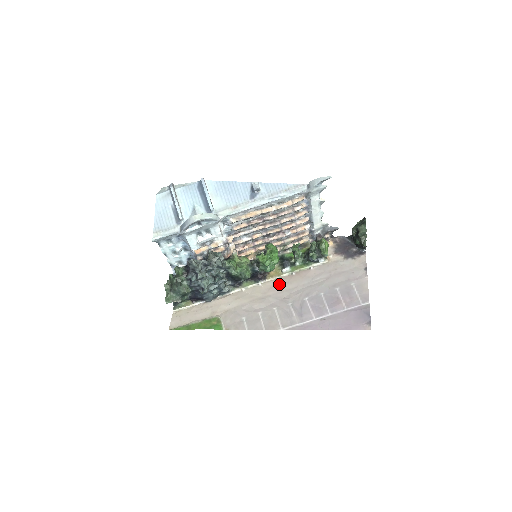
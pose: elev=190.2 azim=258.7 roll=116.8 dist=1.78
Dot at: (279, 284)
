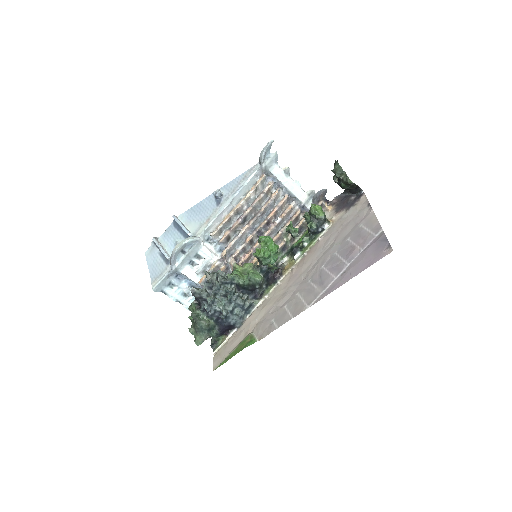
Dot at: (295, 271)
